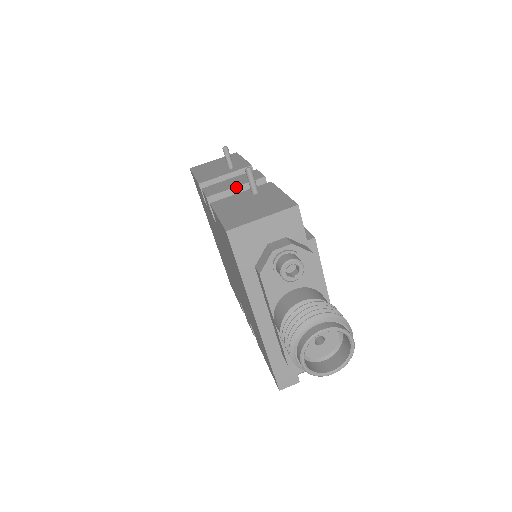
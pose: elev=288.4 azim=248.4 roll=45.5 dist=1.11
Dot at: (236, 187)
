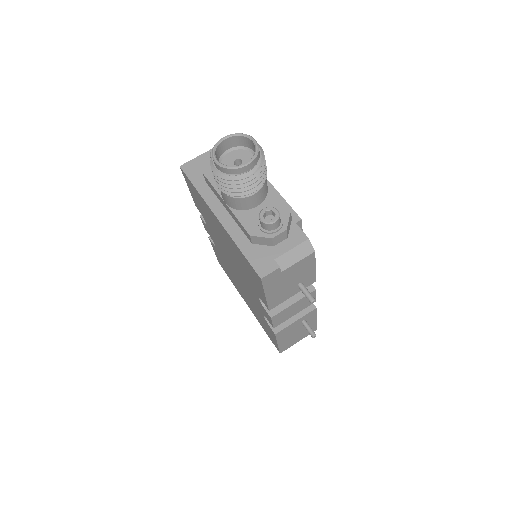
Dot at: occluded
